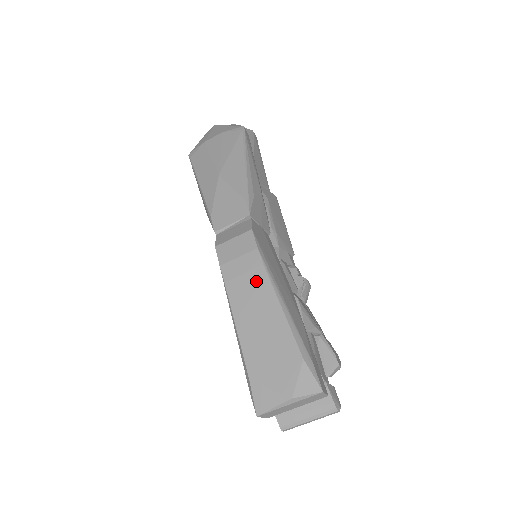
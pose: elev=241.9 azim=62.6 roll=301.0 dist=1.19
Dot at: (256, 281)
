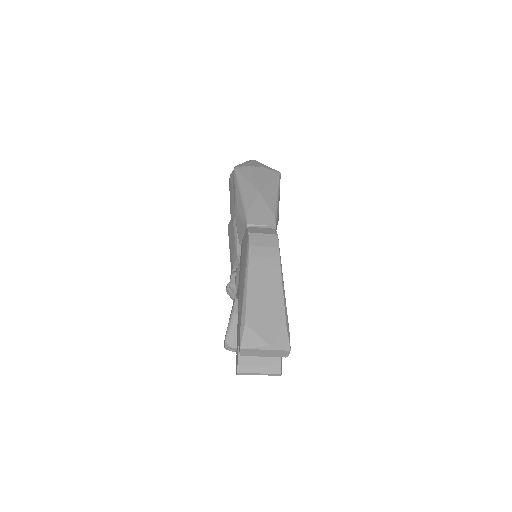
Dot at: (271, 266)
